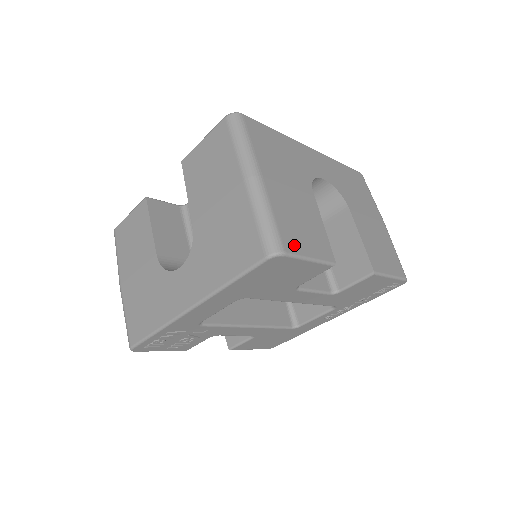
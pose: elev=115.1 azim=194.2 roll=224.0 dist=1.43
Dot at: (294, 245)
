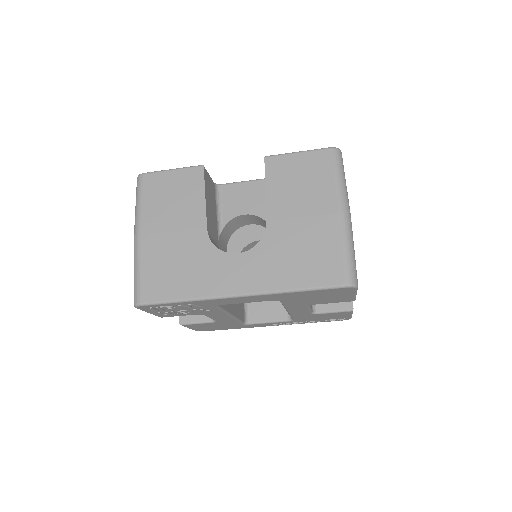
Dot at: occluded
